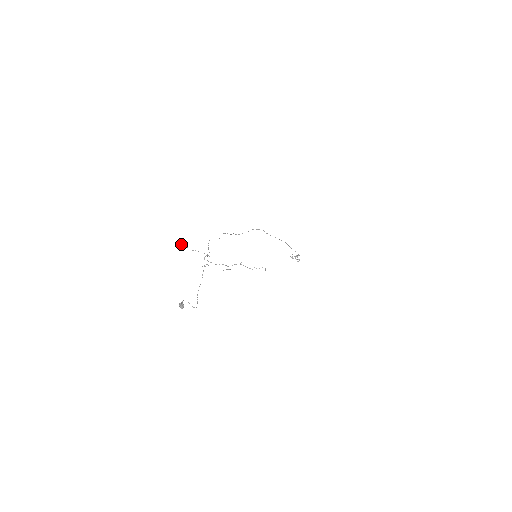
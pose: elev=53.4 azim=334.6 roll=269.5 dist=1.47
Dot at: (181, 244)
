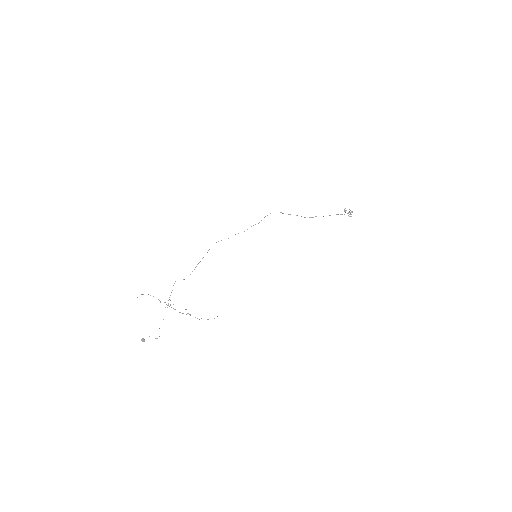
Dot at: (142, 294)
